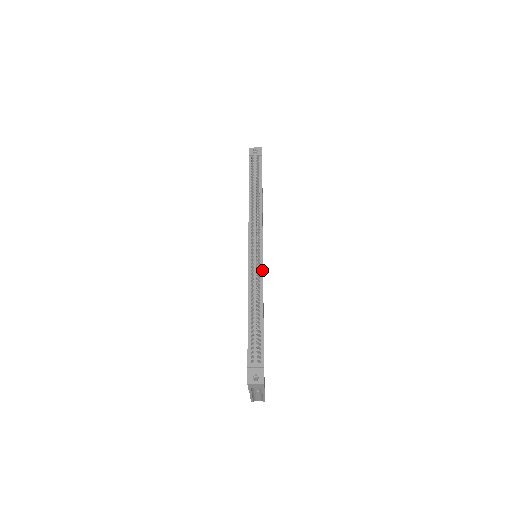
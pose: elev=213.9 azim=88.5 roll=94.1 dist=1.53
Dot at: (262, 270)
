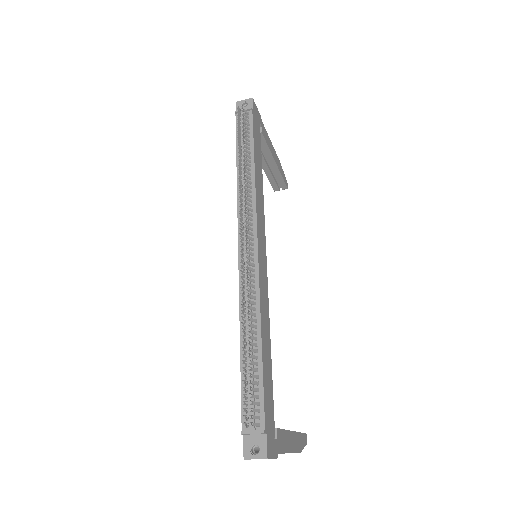
Dot at: (258, 280)
